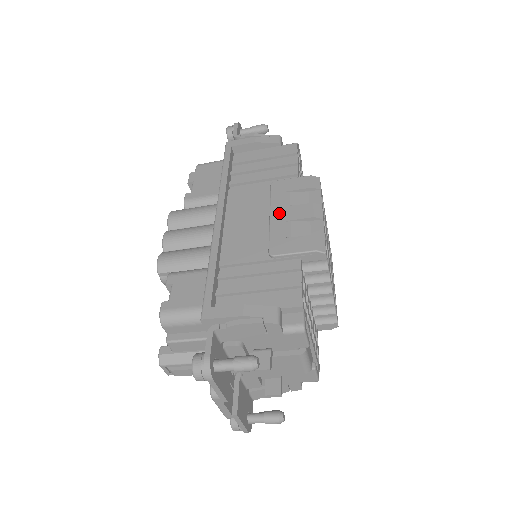
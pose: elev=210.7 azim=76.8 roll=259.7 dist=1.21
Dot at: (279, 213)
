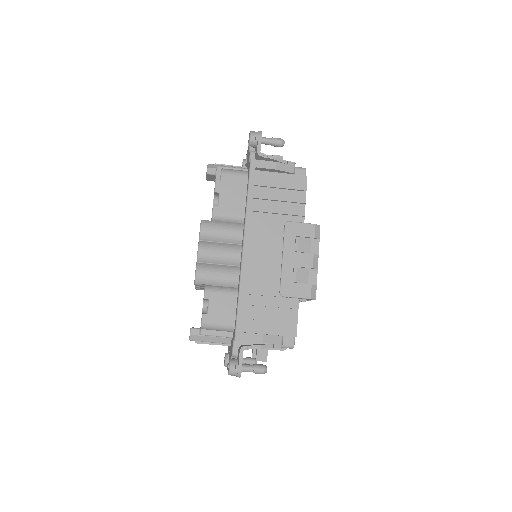
Dot at: (289, 257)
